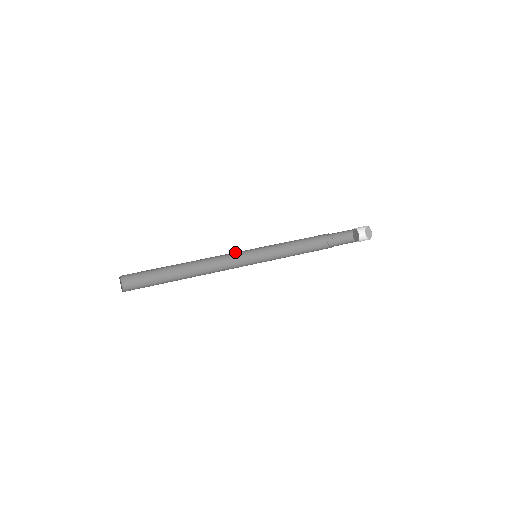
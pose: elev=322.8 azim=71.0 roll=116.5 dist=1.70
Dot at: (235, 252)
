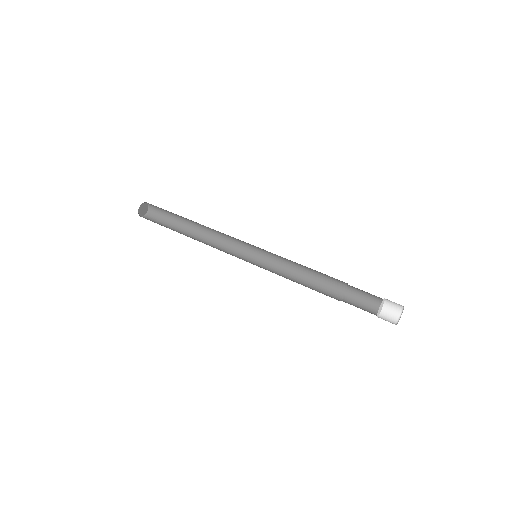
Dot at: occluded
